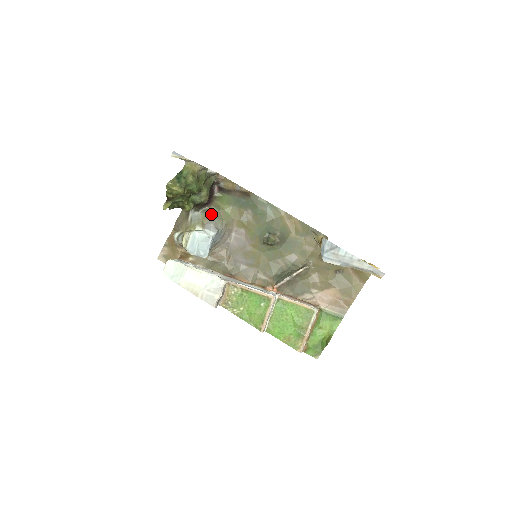
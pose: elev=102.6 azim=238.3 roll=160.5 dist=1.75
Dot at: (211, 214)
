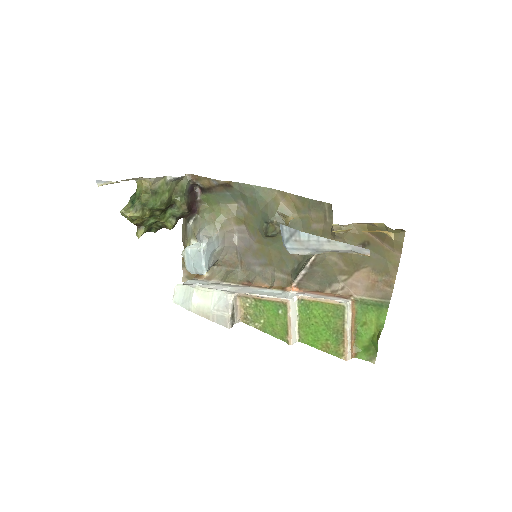
Dot at: (200, 222)
